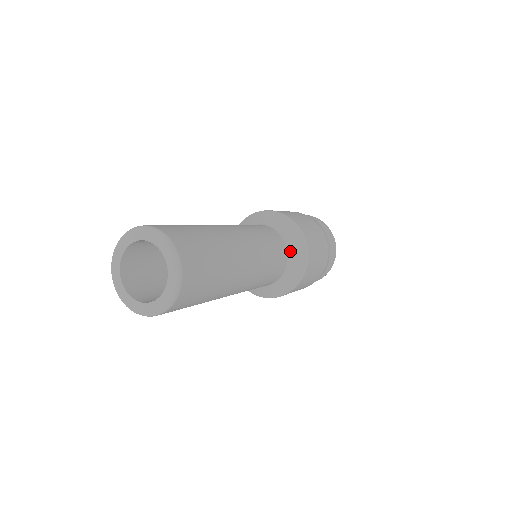
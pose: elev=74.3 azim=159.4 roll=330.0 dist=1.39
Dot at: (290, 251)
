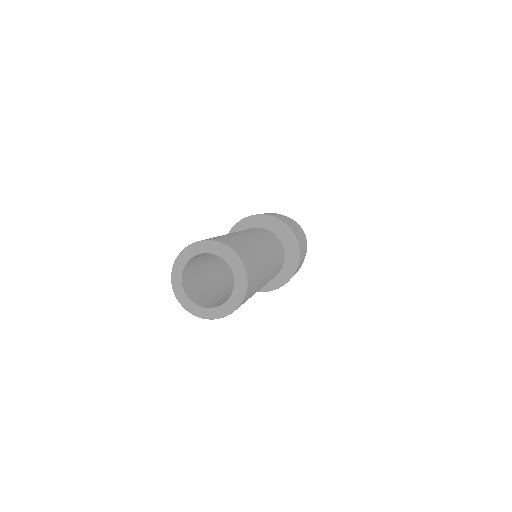
Dot at: (283, 268)
